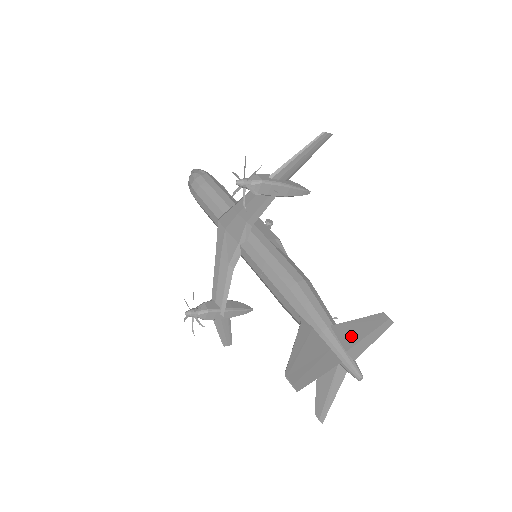
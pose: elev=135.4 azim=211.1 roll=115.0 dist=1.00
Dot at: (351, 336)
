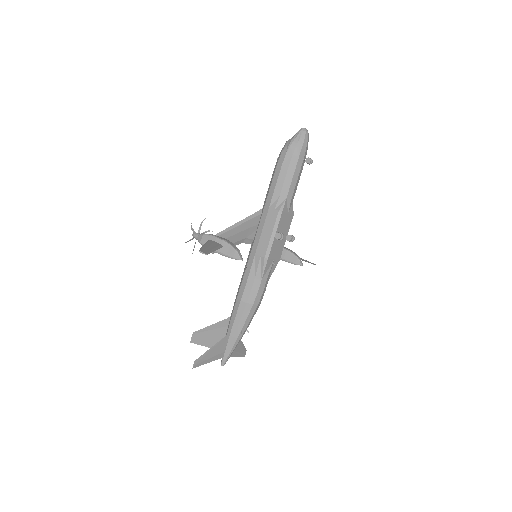
Dot at: (217, 349)
